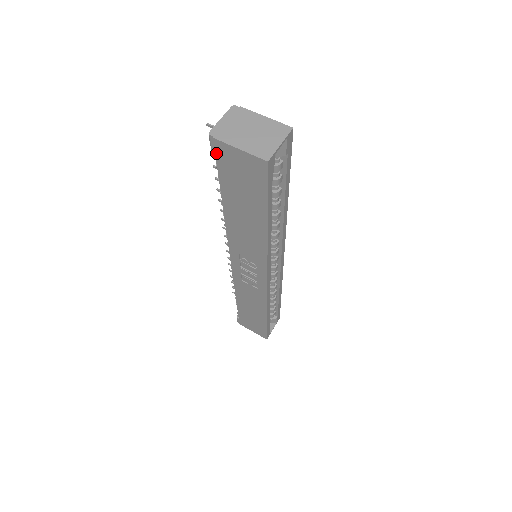
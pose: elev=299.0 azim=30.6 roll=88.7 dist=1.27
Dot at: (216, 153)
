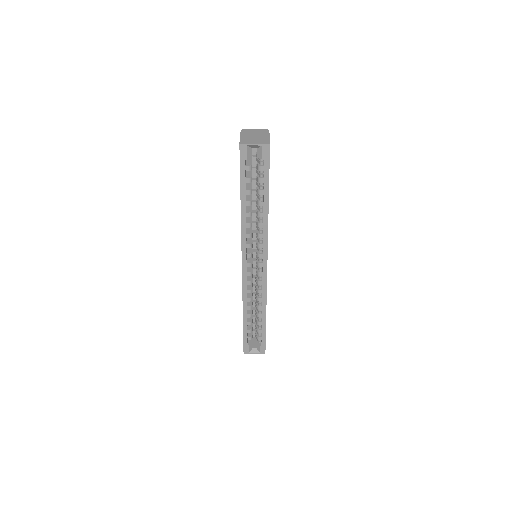
Dot at: occluded
